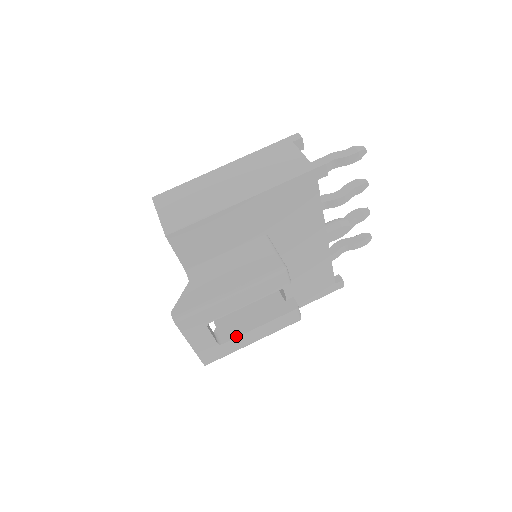
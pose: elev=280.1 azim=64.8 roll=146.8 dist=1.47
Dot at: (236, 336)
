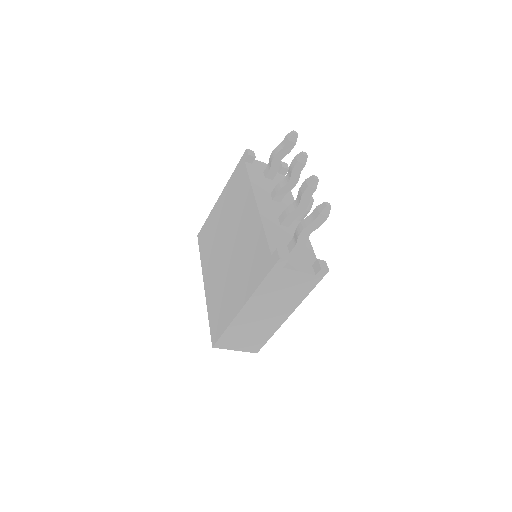
Dot at: occluded
